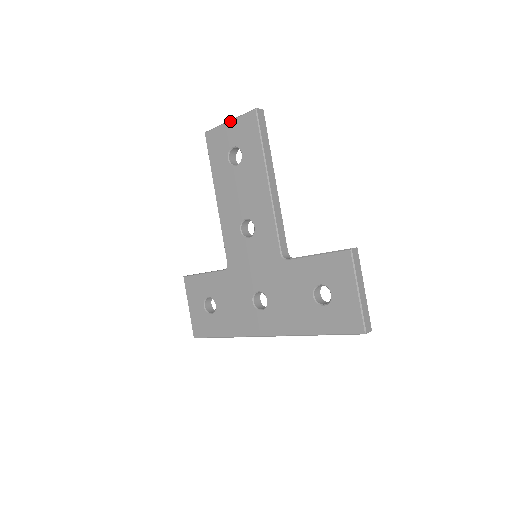
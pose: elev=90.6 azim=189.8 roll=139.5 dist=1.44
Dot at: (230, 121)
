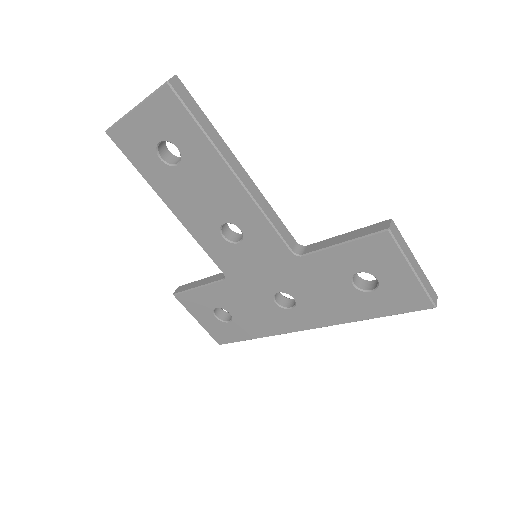
Dot at: (136, 109)
